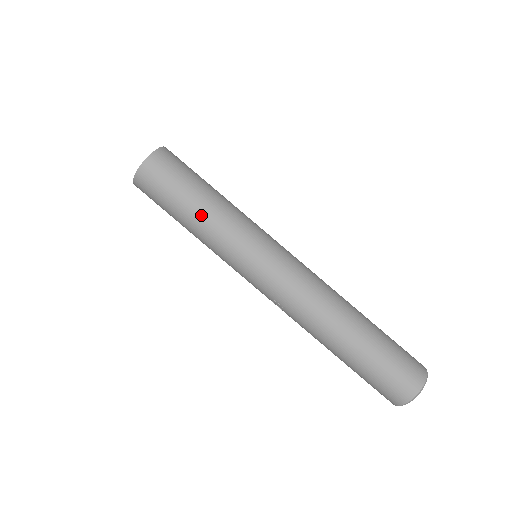
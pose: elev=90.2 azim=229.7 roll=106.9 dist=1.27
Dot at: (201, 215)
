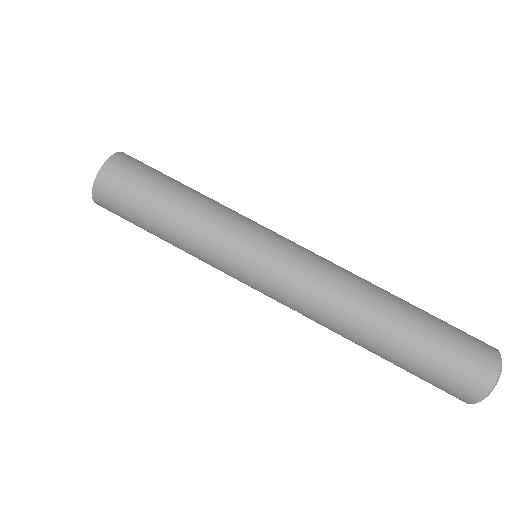
Dot at: (174, 229)
